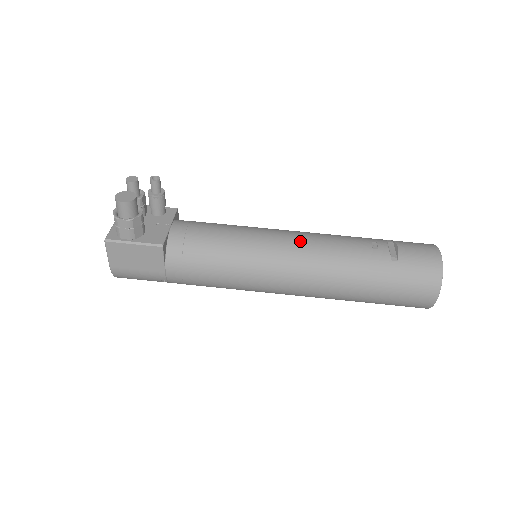
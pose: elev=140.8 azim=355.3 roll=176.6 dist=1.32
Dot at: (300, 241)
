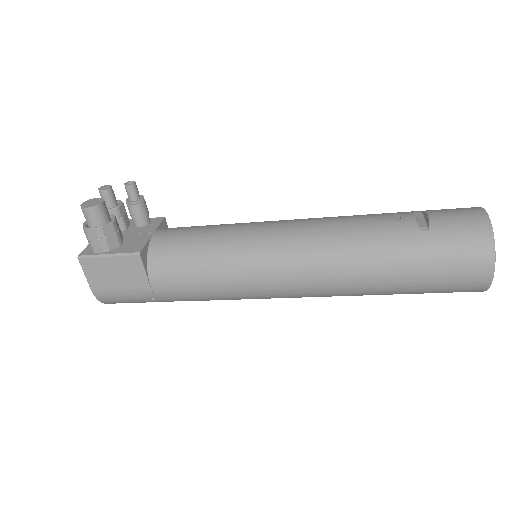
Dot at: (301, 226)
